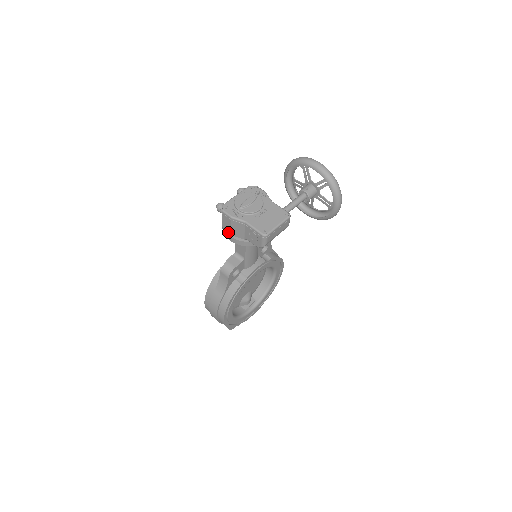
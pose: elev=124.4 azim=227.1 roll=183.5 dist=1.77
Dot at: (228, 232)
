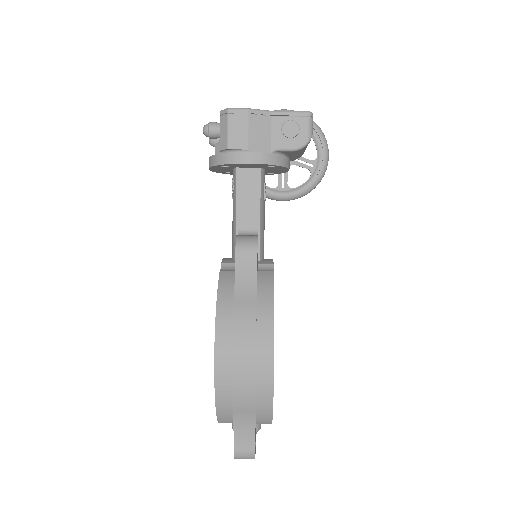
Dot at: (241, 152)
